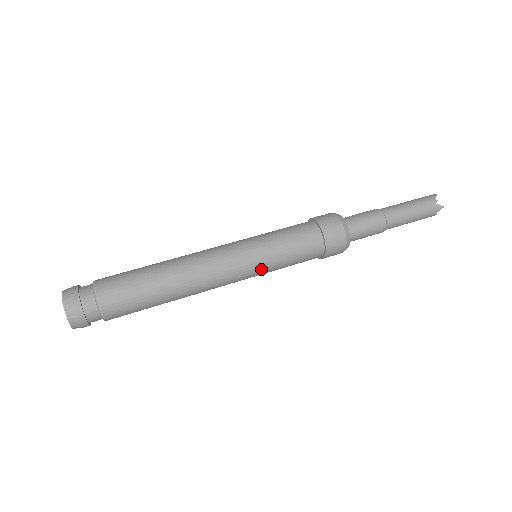
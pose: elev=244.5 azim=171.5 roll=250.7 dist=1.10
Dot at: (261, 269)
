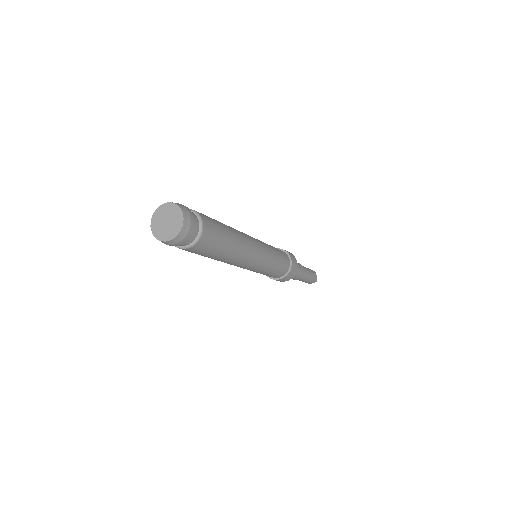
Dot at: (262, 269)
